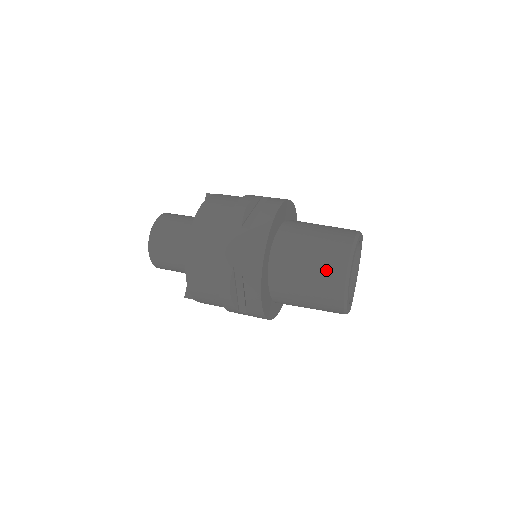
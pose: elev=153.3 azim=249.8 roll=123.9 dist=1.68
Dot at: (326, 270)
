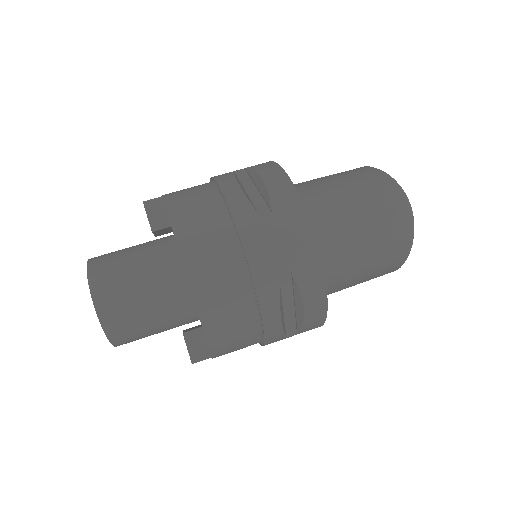
Dot at: (386, 223)
